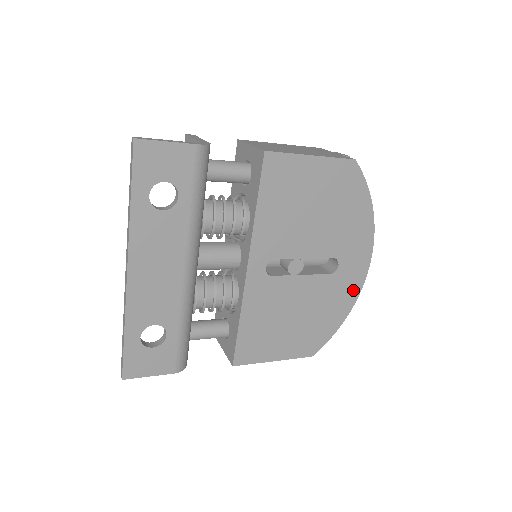
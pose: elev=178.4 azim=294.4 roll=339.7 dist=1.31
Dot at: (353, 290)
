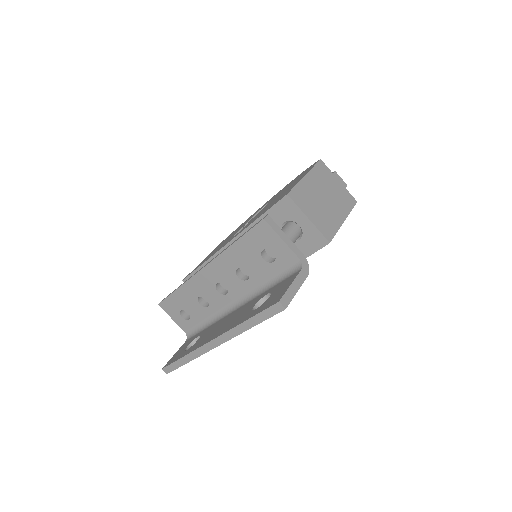
Dot at: occluded
